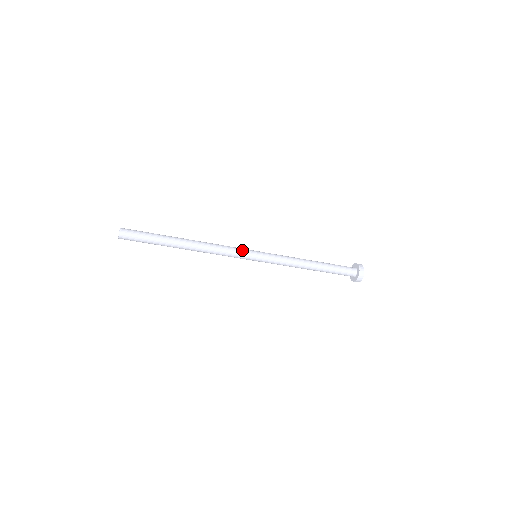
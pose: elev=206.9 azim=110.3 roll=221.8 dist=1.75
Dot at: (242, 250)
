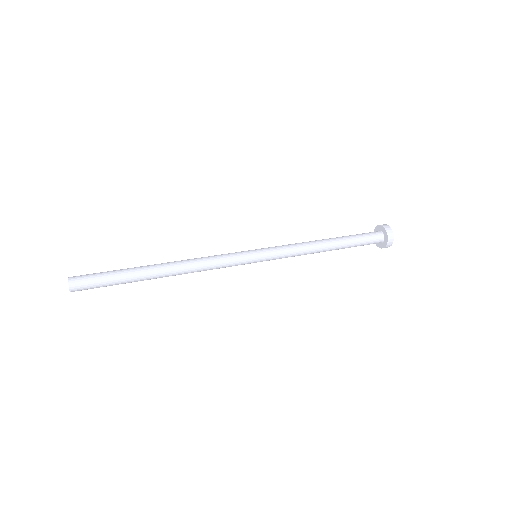
Dot at: (238, 264)
